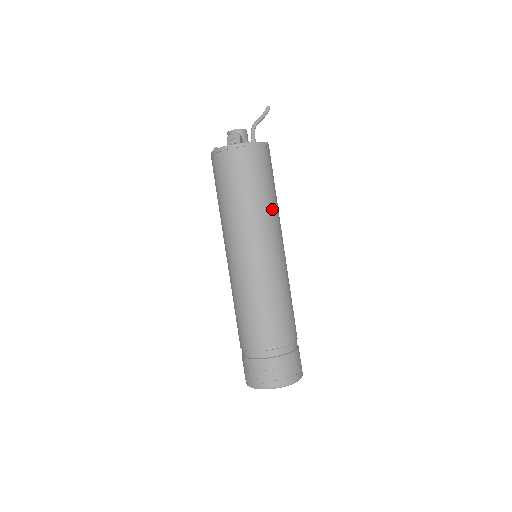
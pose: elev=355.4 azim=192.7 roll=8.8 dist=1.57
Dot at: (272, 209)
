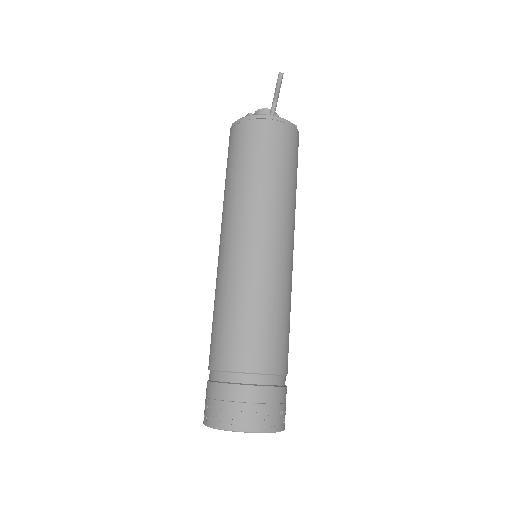
Dot at: (255, 191)
